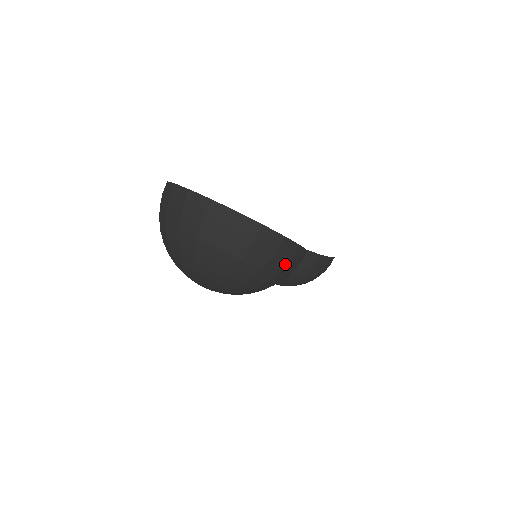
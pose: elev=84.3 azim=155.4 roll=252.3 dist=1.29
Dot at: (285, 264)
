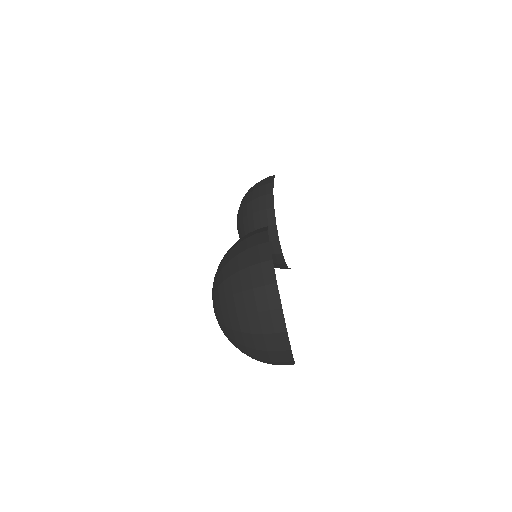
Dot at: occluded
